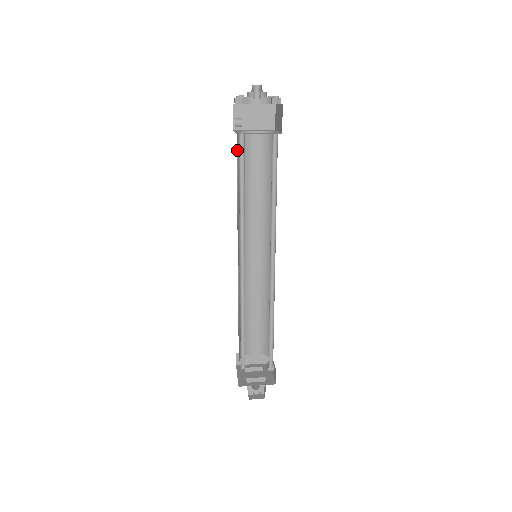
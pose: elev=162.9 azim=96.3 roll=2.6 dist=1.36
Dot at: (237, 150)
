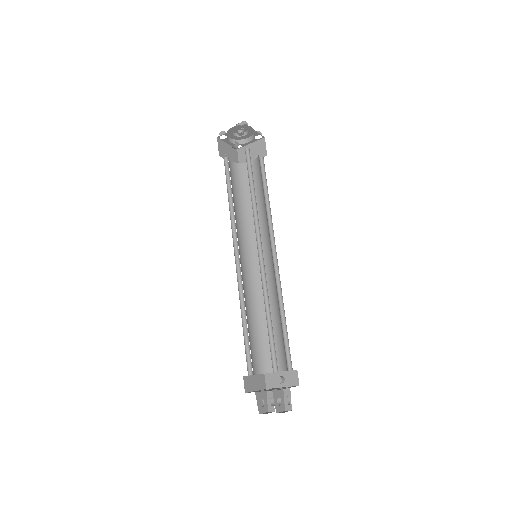
Dot at: occluded
